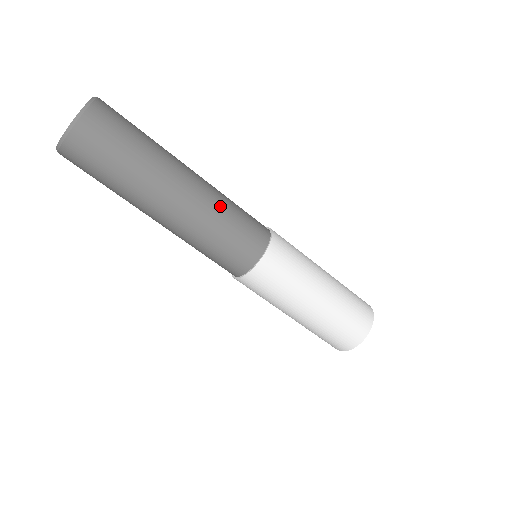
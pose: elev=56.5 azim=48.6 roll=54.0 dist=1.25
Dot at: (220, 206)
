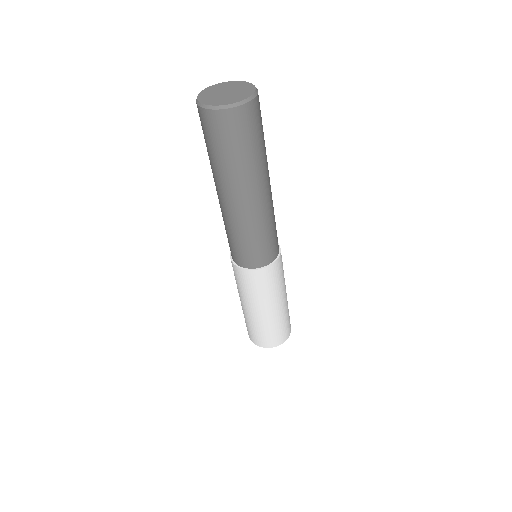
Dot at: (254, 227)
